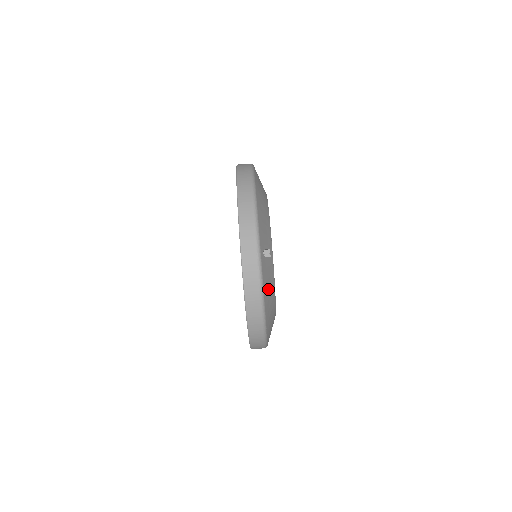
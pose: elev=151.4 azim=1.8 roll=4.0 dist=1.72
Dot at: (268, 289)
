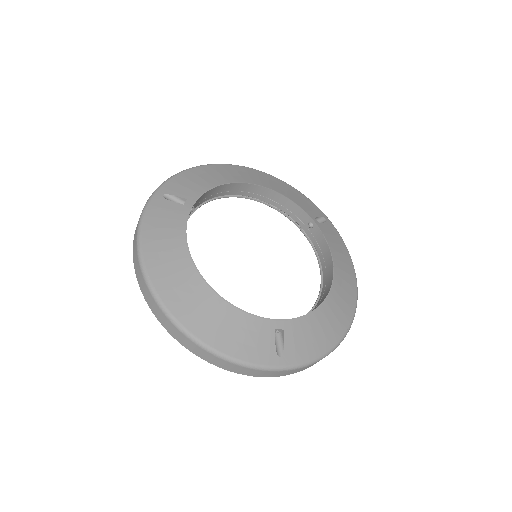
Dot at: (315, 339)
